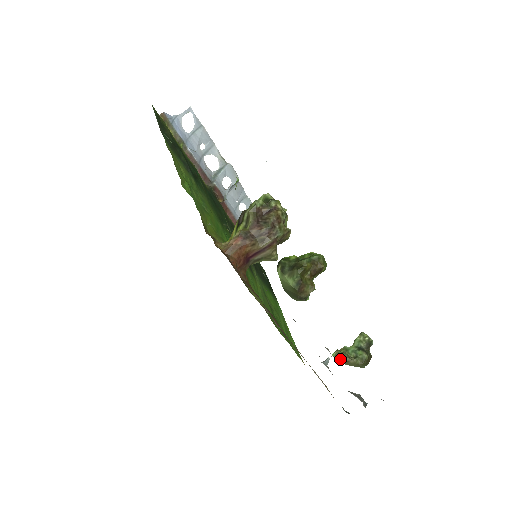
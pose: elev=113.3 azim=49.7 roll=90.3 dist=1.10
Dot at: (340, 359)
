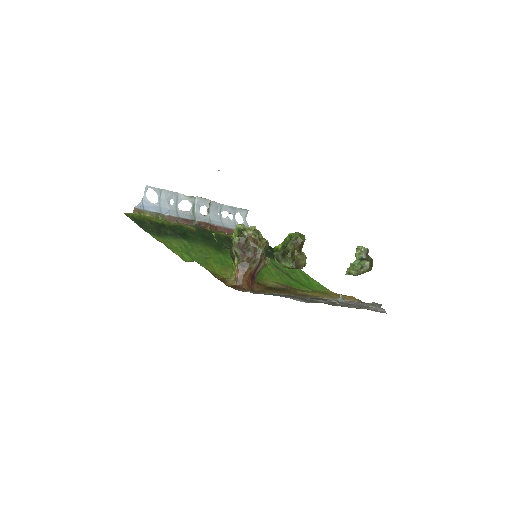
Dot at: occluded
